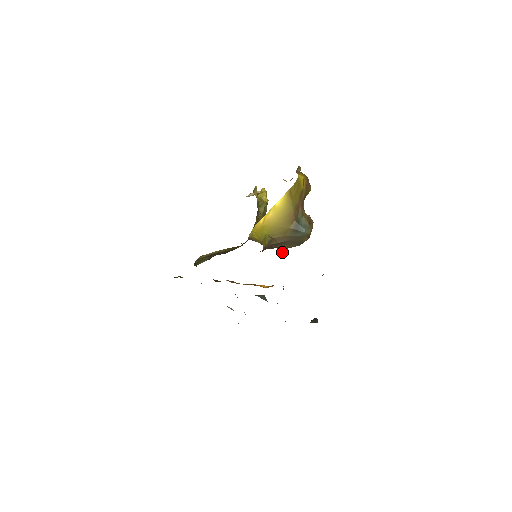
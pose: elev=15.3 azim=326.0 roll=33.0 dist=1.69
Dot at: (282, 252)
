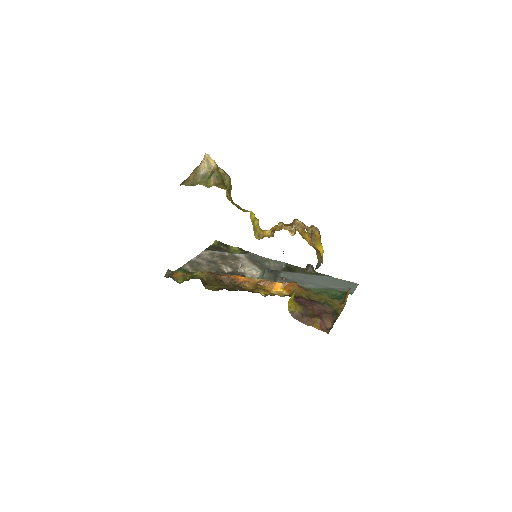
Dot at: (283, 253)
